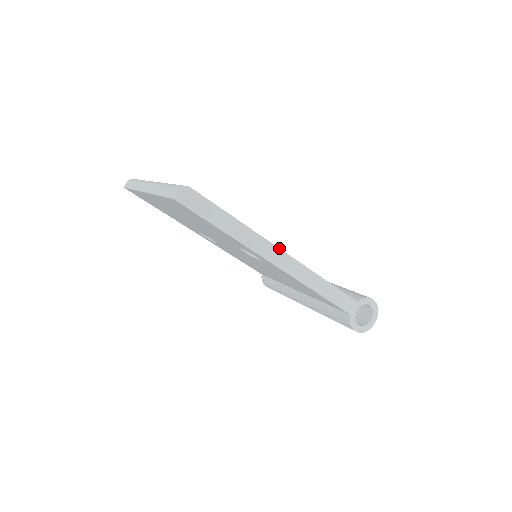
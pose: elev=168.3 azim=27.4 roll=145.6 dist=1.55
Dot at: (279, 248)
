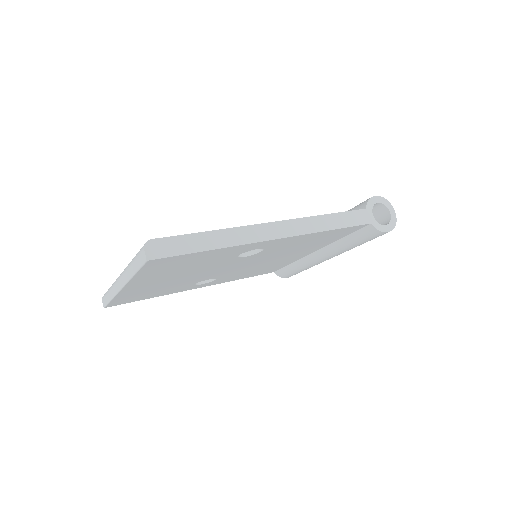
Dot at: (267, 223)
